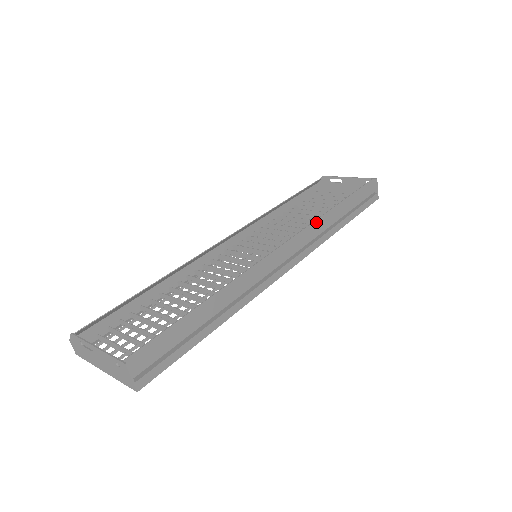
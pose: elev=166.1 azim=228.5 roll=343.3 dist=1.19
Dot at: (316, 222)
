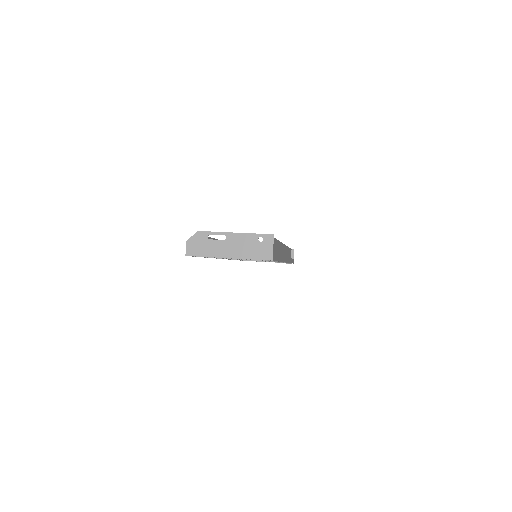
Dot at: (286, 247)
